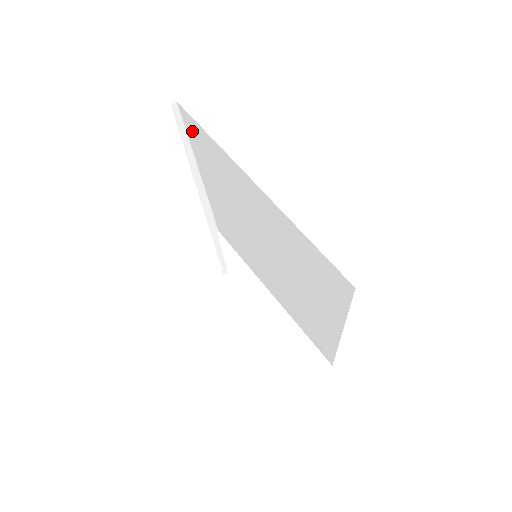
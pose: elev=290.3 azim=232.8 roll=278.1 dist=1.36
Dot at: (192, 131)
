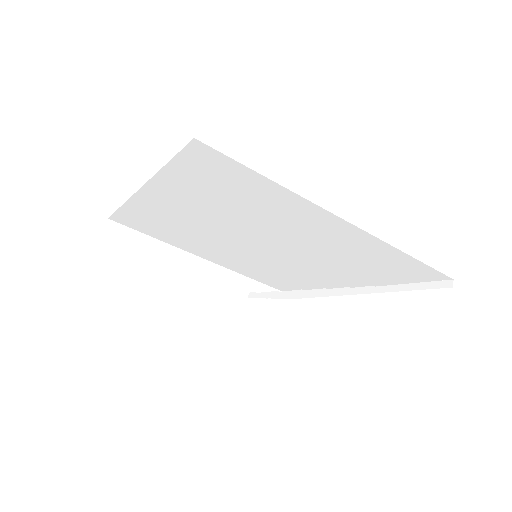
Dot at: (135, 225)
